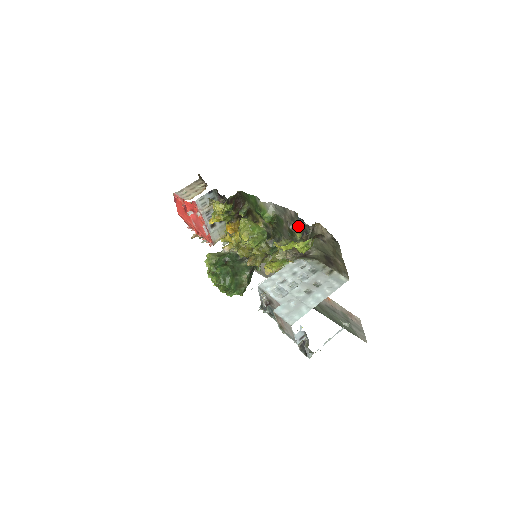
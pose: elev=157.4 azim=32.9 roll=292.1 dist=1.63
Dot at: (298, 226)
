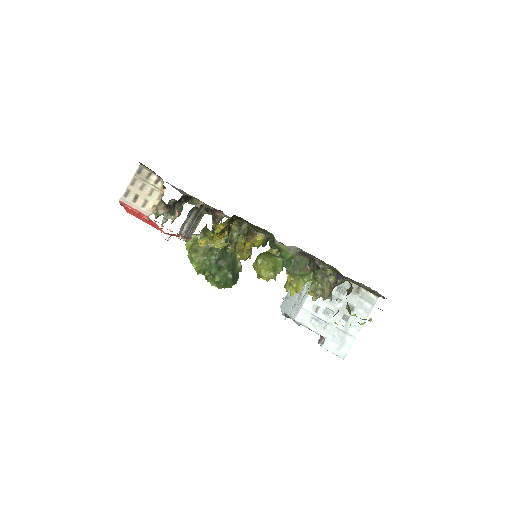
Dot at: (331, 268)
